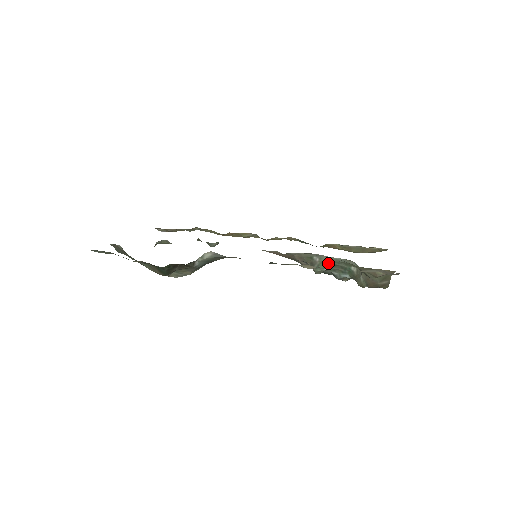
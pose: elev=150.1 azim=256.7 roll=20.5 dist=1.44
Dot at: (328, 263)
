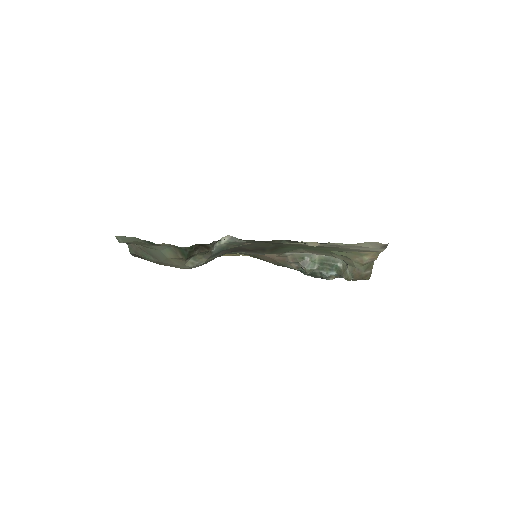
Dot at: (317, 262)
